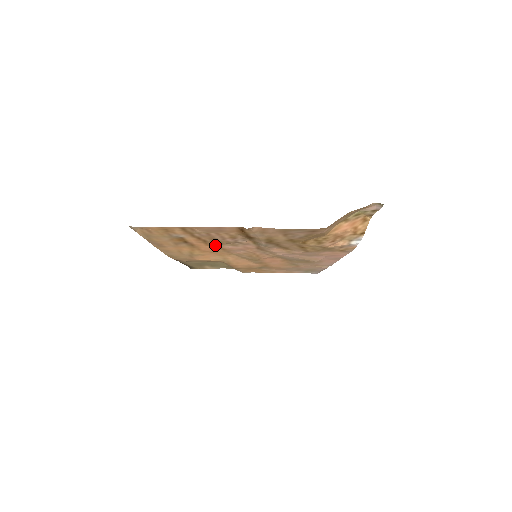
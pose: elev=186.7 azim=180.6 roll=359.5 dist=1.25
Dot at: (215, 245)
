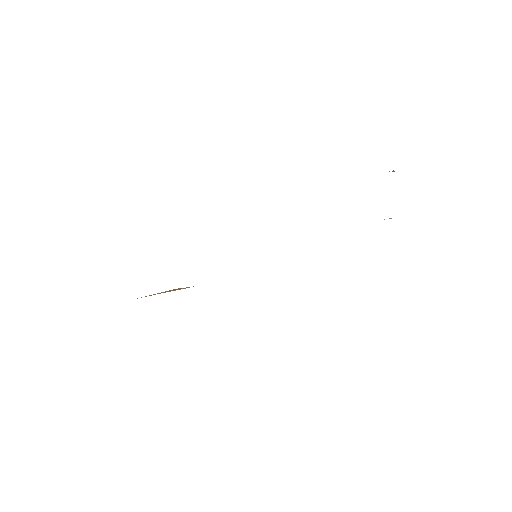
Dot at: occluded
